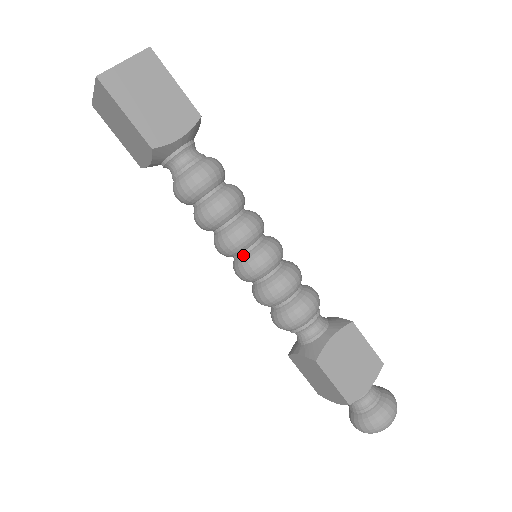
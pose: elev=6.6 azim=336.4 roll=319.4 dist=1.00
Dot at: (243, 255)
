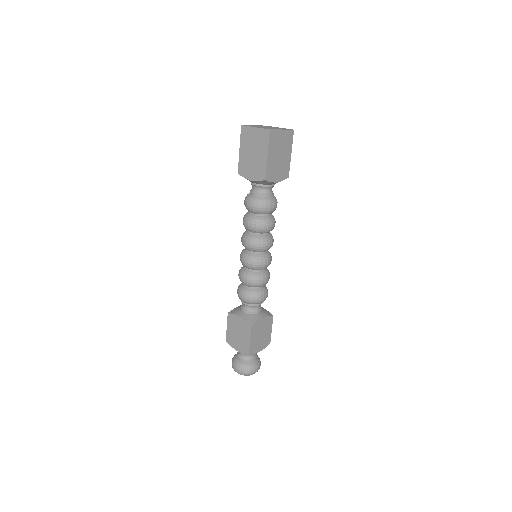
Dot at: (256, 253)
